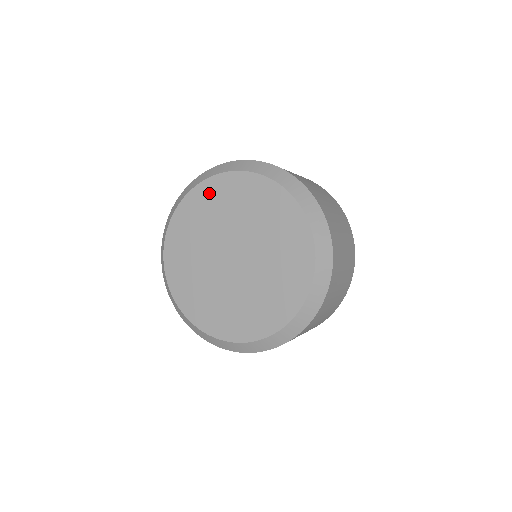
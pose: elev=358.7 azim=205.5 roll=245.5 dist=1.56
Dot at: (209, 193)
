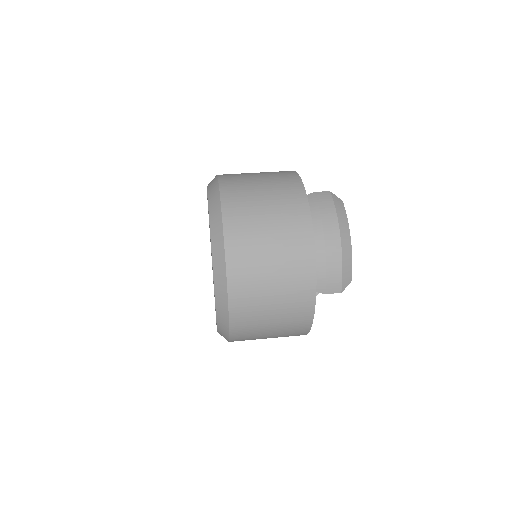
Dot at: occluded
